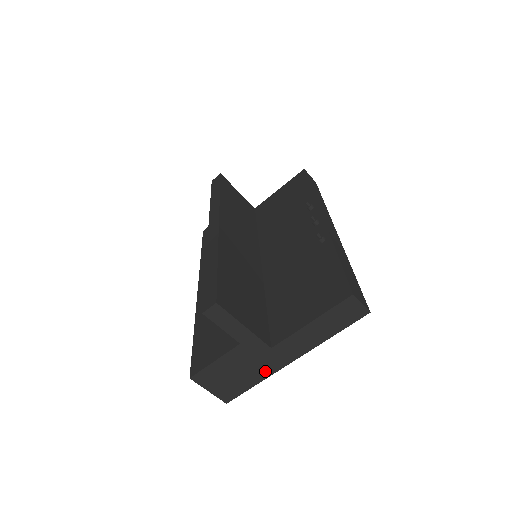
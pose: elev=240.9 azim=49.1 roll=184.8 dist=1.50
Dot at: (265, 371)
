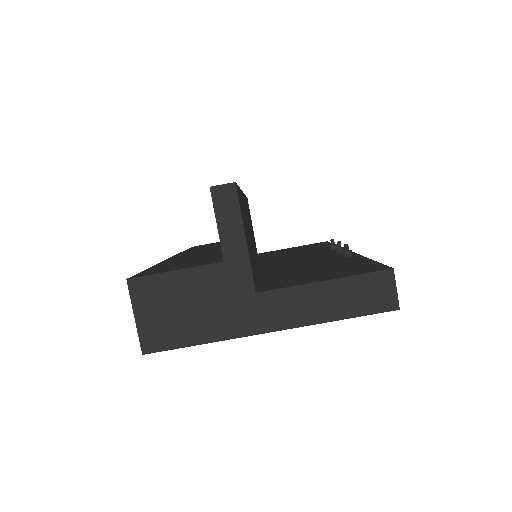
Dot at: (226, 327)
